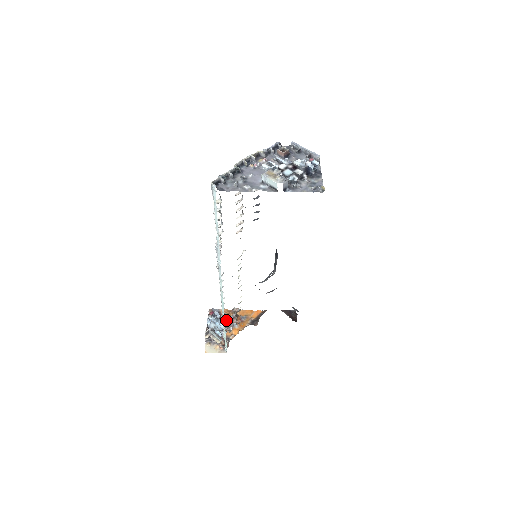
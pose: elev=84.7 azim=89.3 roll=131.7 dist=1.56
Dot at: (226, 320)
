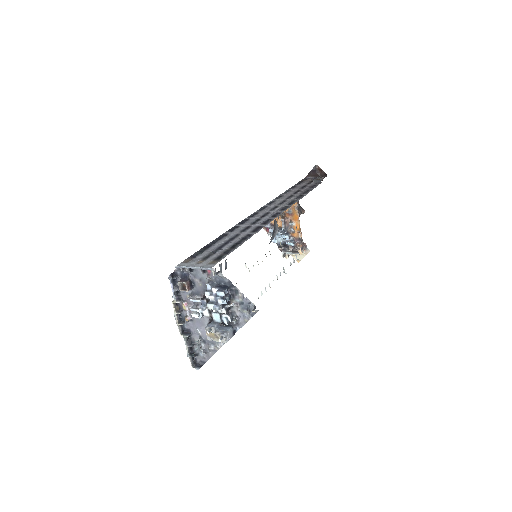
Dot at: (282, 228)
